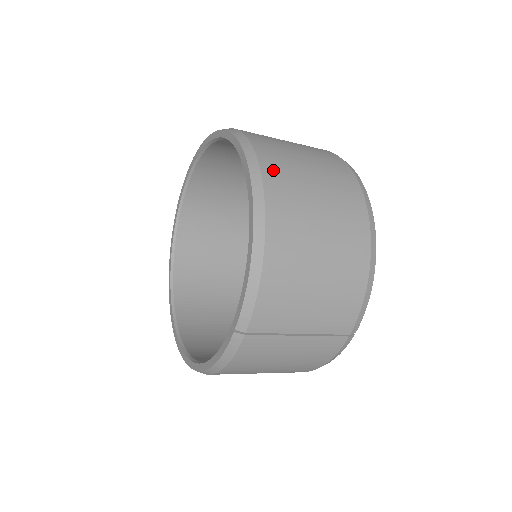
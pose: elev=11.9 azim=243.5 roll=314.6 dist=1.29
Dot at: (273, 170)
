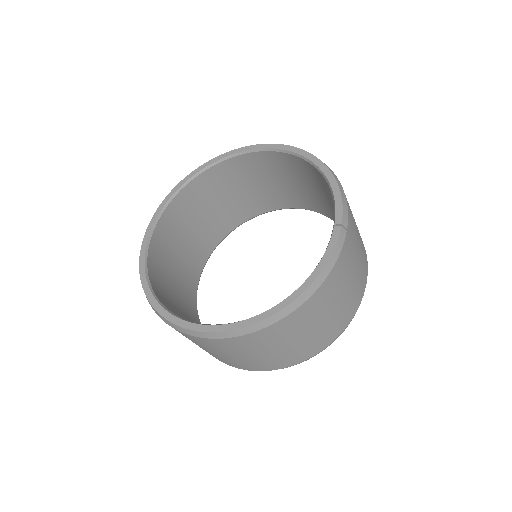
Dot at: occluded
